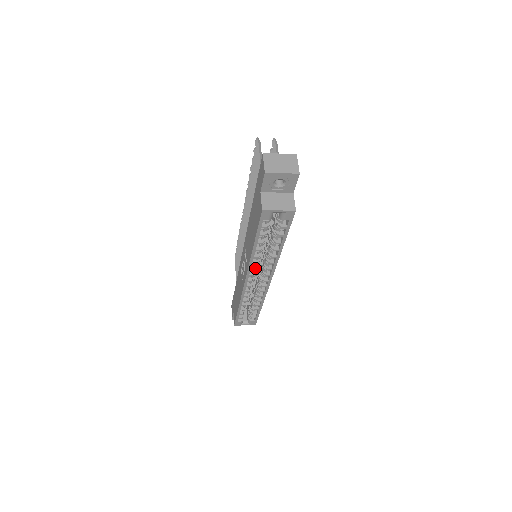
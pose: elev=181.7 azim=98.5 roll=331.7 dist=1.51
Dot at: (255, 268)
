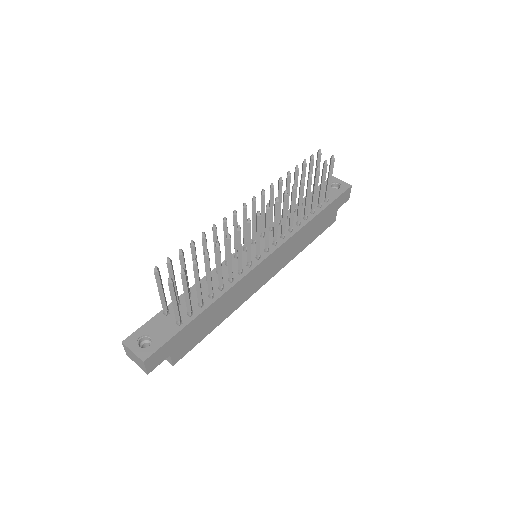
Dot at: occluded
